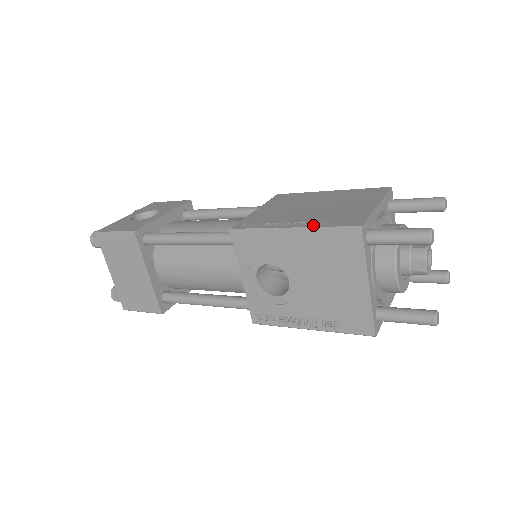
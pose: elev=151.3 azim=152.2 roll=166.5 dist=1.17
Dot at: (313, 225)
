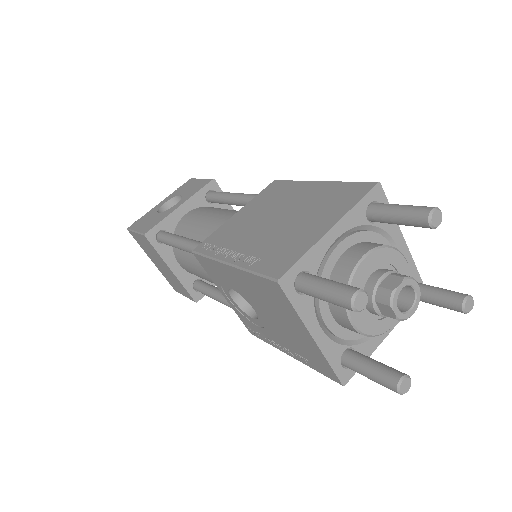
Dot at: (245, 264)
